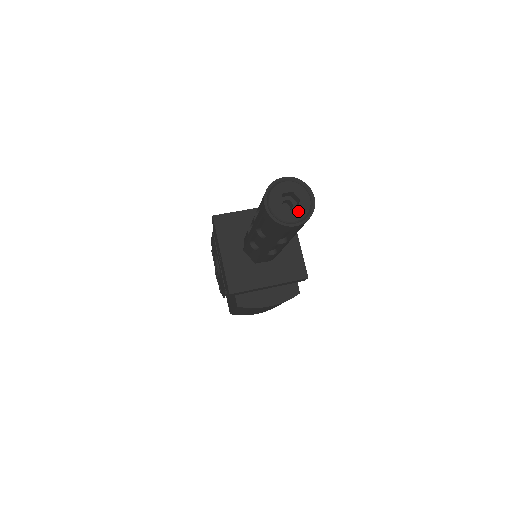
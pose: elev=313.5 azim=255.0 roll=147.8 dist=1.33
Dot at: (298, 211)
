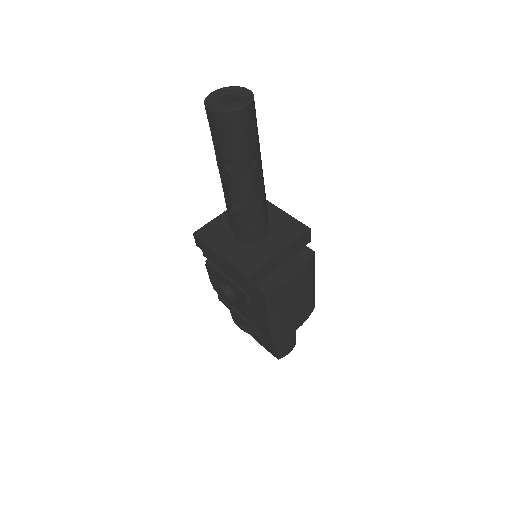
Dot at: (240, 100)
